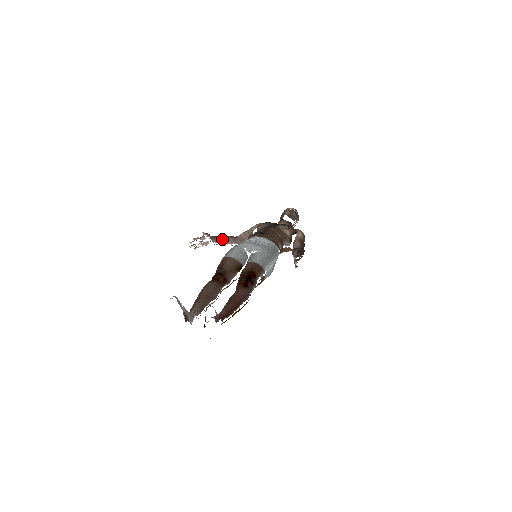
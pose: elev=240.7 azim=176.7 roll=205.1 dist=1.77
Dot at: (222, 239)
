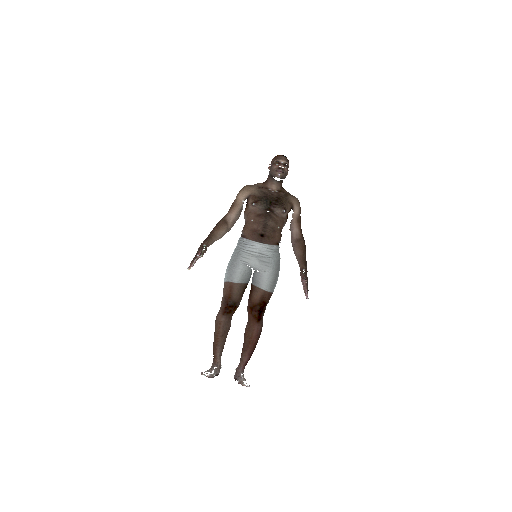
Dot at: (215, 238)
